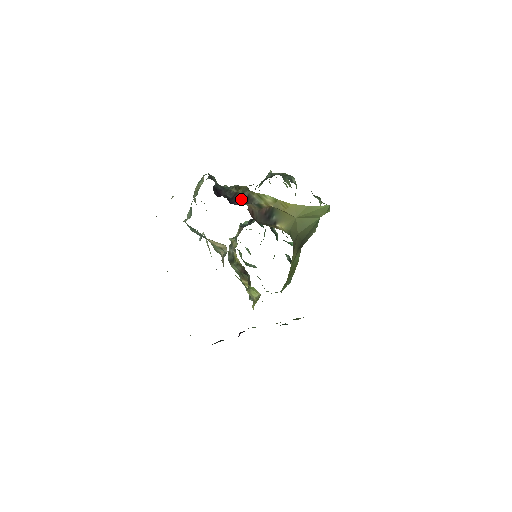
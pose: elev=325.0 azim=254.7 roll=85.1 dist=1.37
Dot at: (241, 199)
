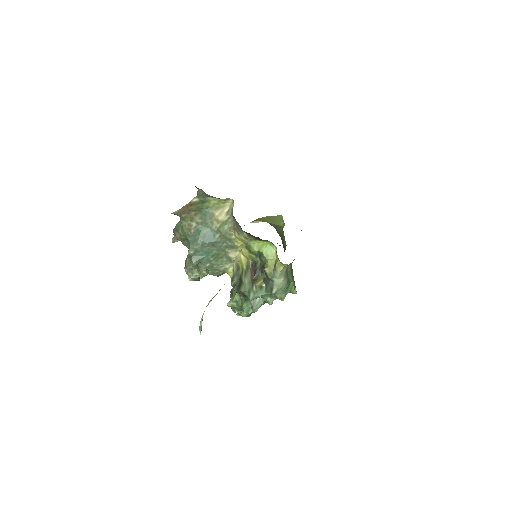
Dot at: occluded
